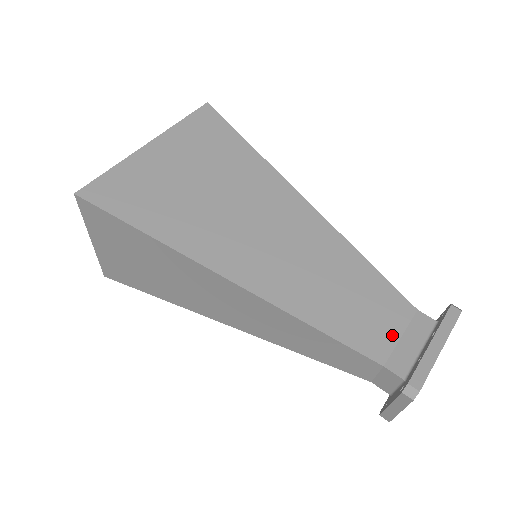
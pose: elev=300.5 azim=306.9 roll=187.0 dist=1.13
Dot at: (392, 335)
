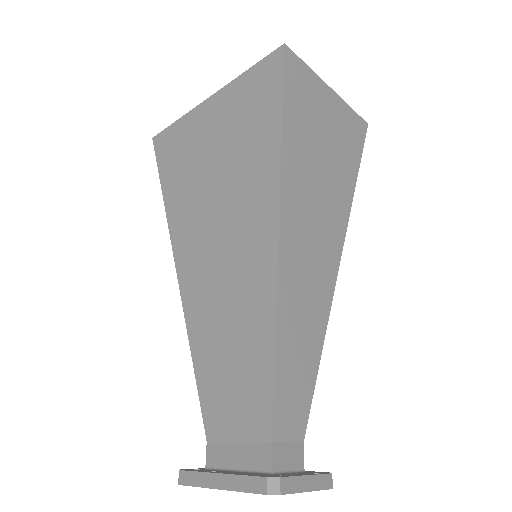
Dot at: (232, 431)
